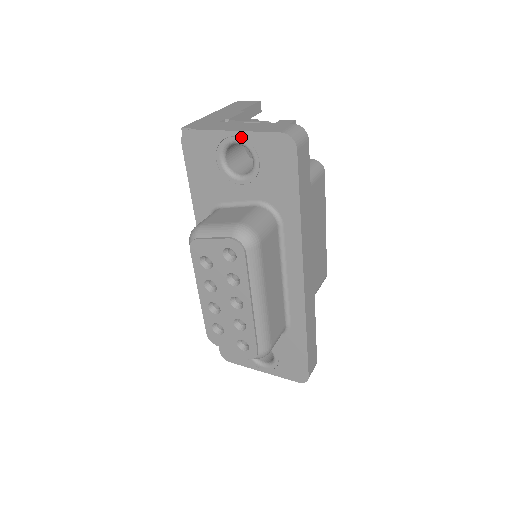
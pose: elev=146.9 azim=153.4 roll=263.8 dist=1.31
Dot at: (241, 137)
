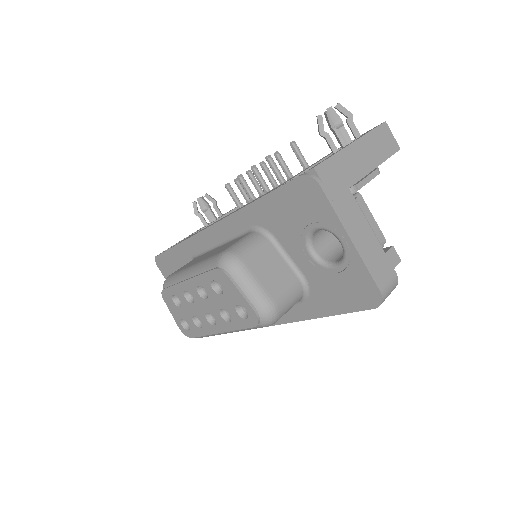
Dot at: (350, 249)
